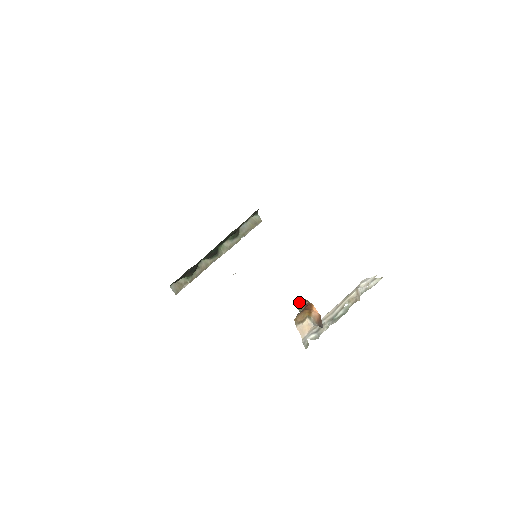
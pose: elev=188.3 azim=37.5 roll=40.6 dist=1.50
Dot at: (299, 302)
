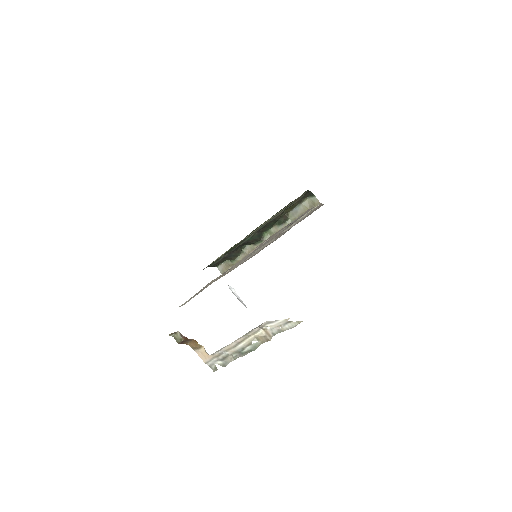
Dot at: (177, 333)
